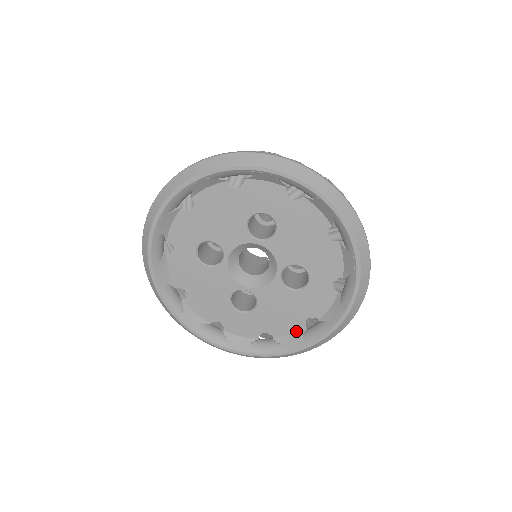
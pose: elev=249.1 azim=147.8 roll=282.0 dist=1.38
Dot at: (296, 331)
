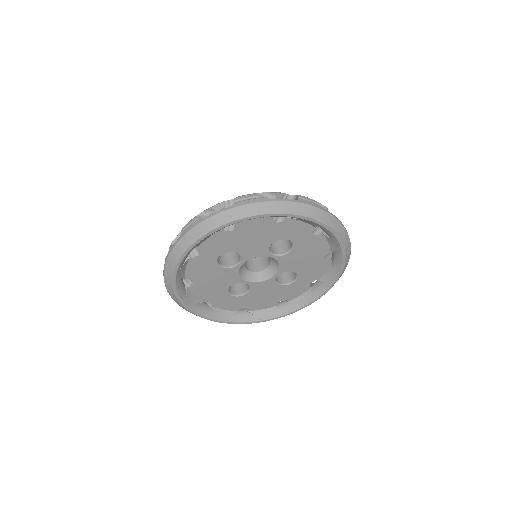
Dot at: (268, 307)
